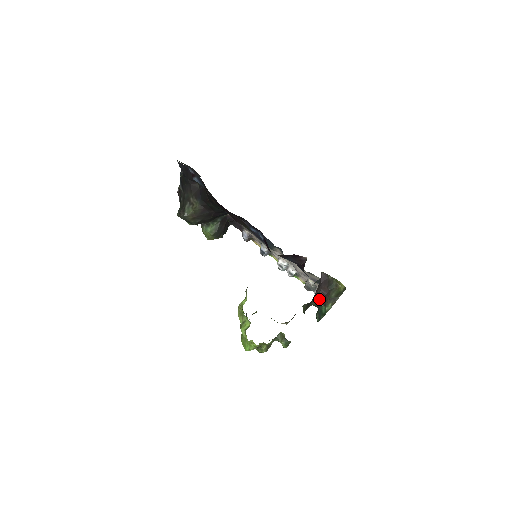
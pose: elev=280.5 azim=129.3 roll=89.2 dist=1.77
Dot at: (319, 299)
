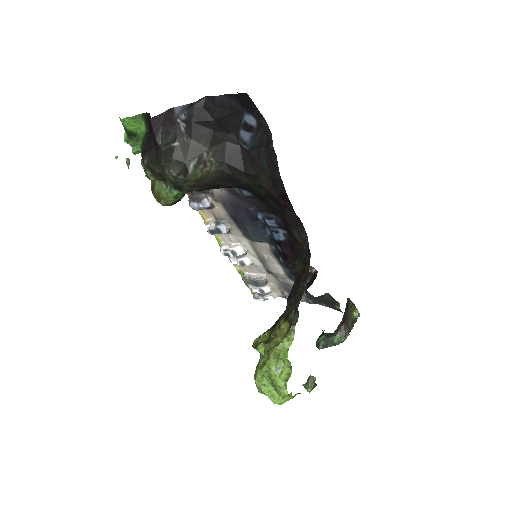
Dot at: (338, 328)
